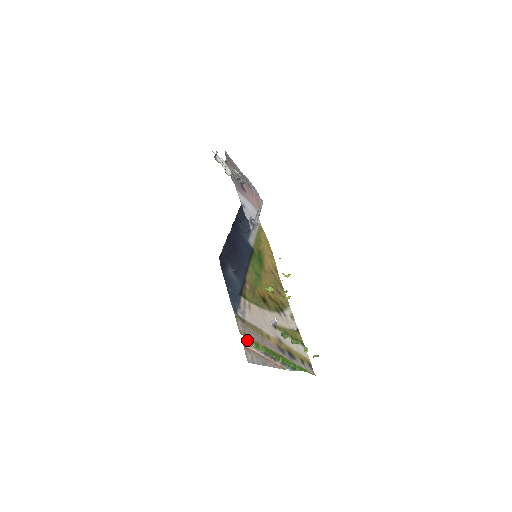
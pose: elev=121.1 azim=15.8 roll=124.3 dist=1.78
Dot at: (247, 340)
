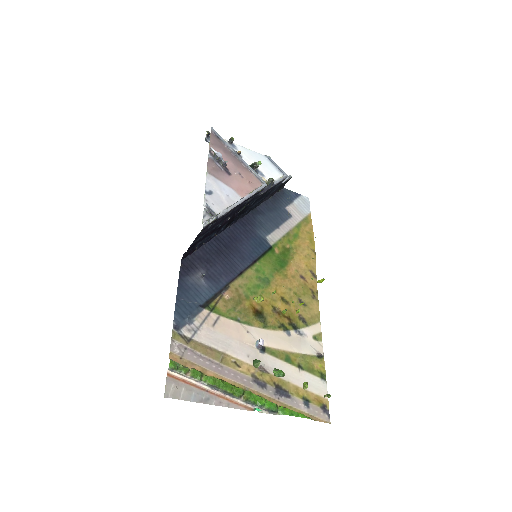
Dot at: (175, 367)
